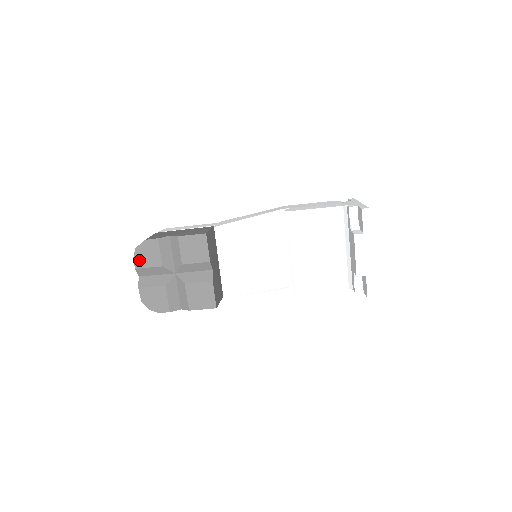
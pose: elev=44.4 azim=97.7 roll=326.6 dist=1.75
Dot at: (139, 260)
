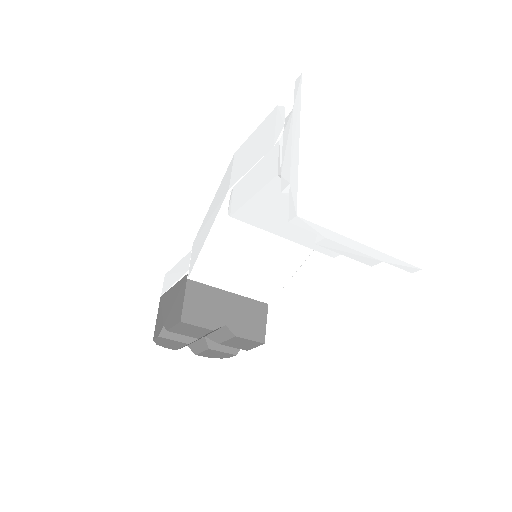
Dot at: (170, 347)
